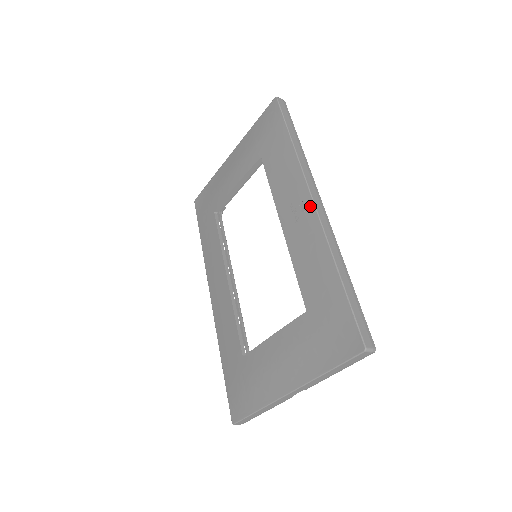
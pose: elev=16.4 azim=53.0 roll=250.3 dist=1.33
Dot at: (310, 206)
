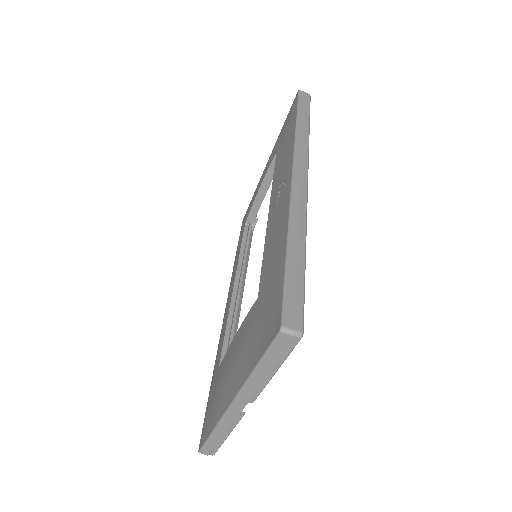
Dot at: (289, 180)
